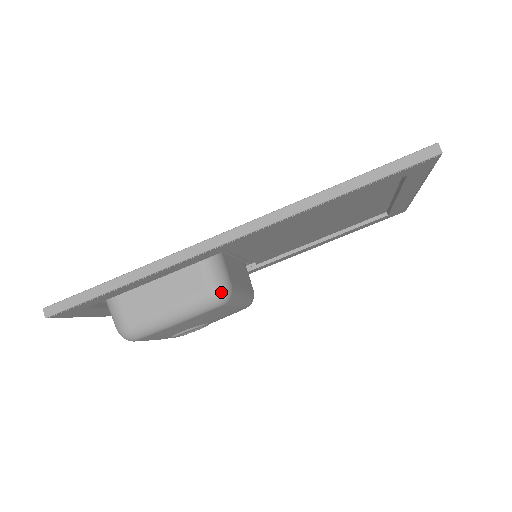
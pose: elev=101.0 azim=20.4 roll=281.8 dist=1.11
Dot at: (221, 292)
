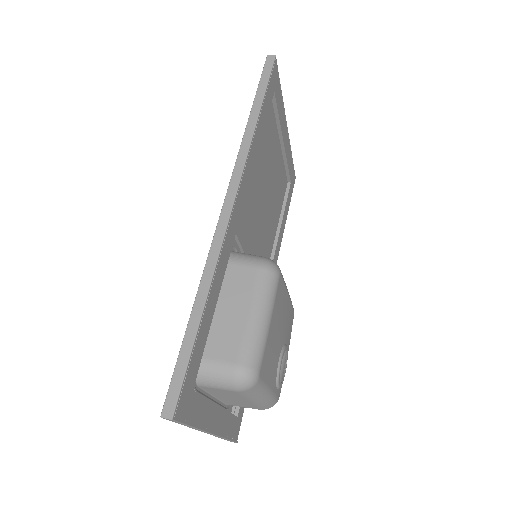
Dot at: (268, 262)
